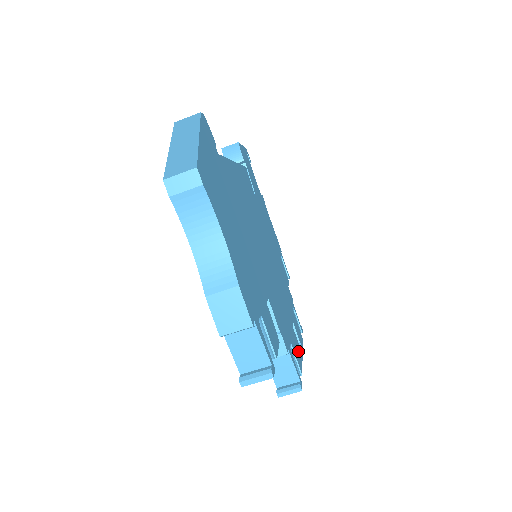
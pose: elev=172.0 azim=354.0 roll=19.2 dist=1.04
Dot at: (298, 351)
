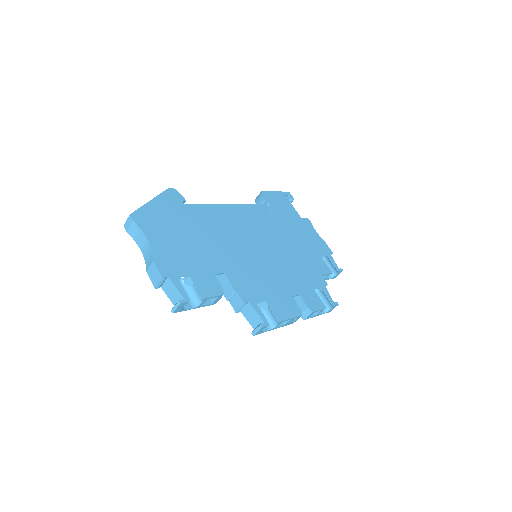
Dot at: (289, 310)
